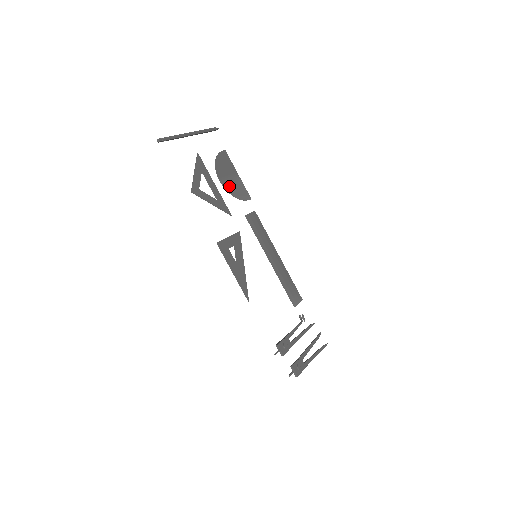
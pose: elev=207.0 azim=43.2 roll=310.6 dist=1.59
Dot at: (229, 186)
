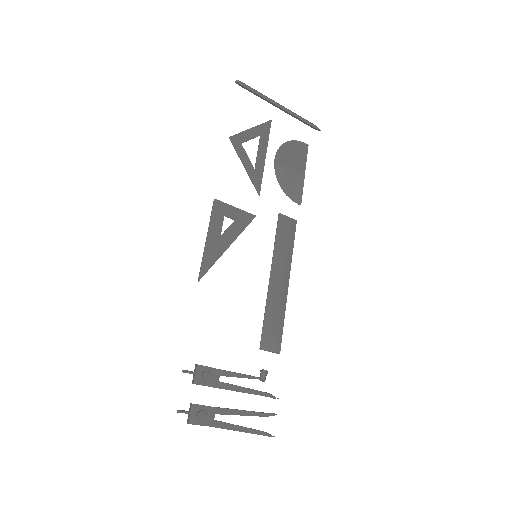
Dot at: (283, 172)
